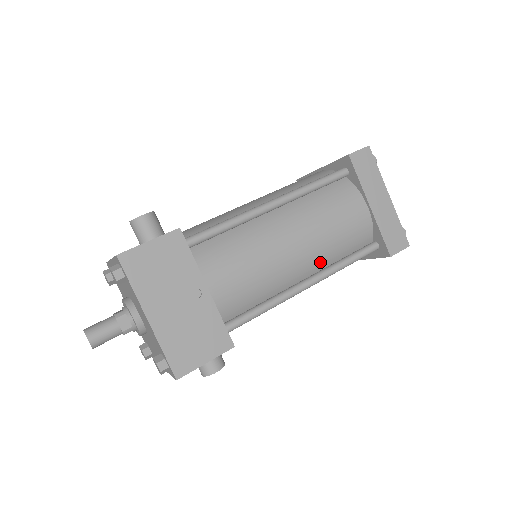
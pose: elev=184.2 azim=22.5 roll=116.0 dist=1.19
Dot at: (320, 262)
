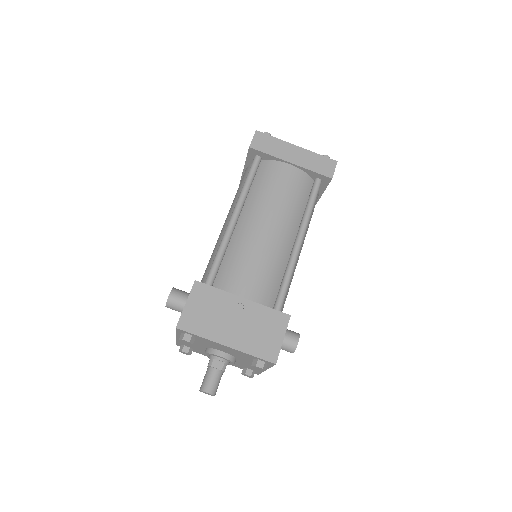
Dot at: (294, 222)
